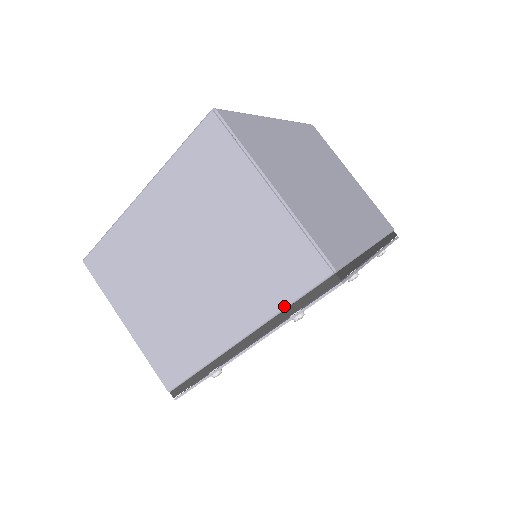
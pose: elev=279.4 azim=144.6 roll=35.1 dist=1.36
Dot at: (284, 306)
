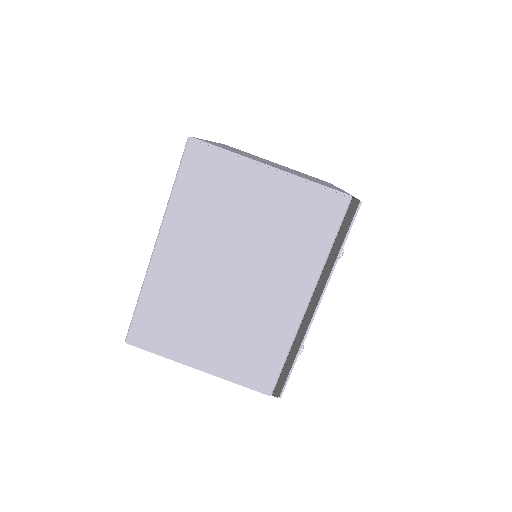
Dot at: (329, 249)
